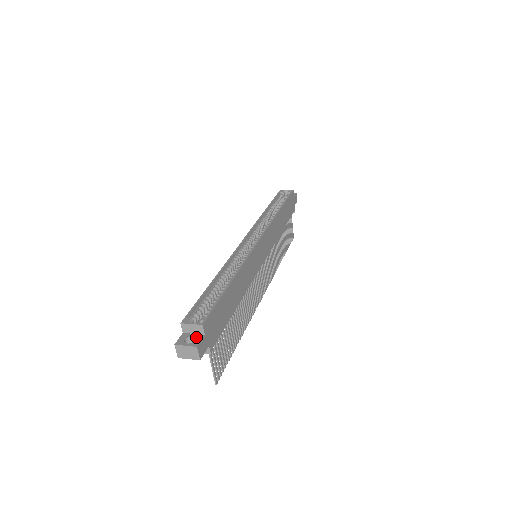
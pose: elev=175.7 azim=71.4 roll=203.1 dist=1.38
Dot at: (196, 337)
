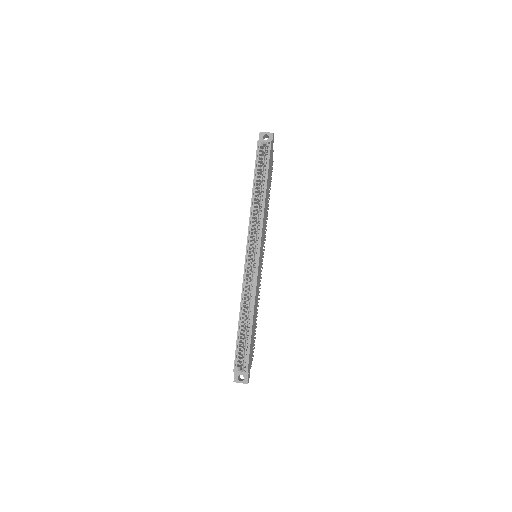
Dot at: (244, 375)
